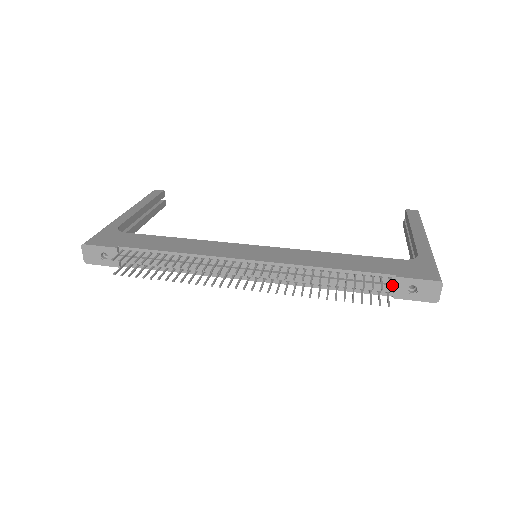
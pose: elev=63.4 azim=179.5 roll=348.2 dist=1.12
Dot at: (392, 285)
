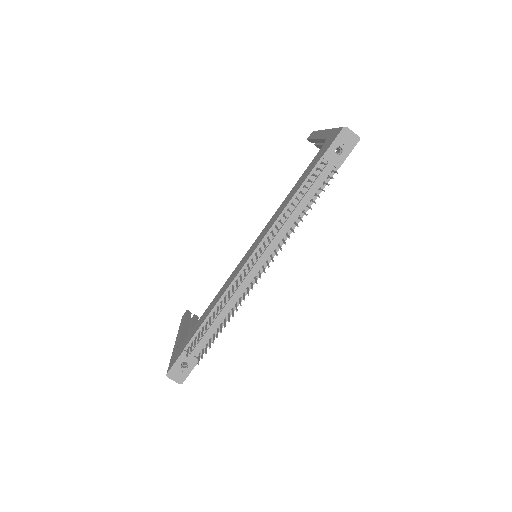
Dot at: (327, 164)
